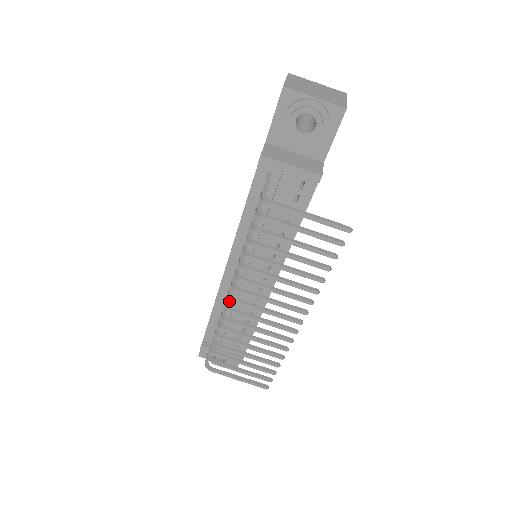
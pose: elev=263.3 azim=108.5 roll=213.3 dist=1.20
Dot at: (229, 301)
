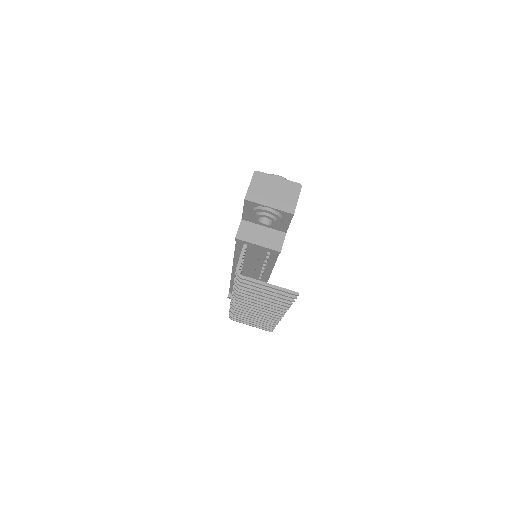
Dot at: occluded
